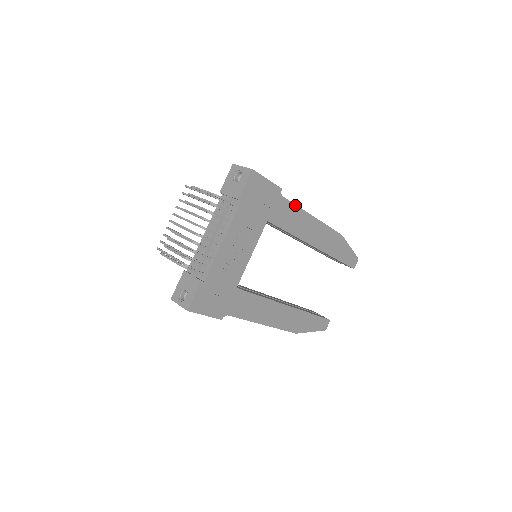
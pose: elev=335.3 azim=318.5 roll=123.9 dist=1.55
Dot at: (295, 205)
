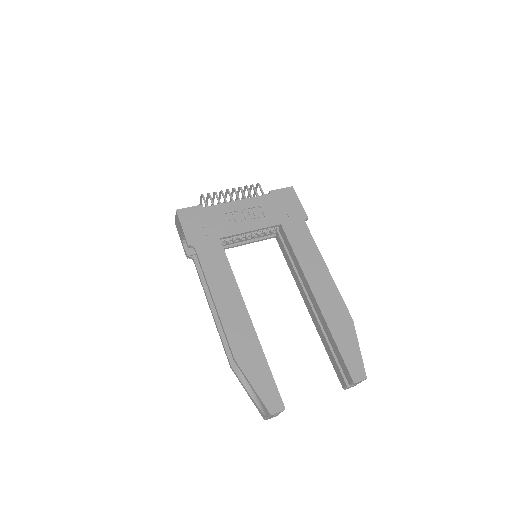
Dot at: (313, 240)
